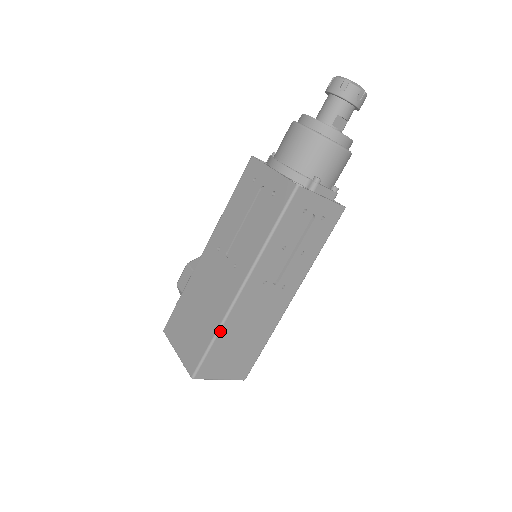
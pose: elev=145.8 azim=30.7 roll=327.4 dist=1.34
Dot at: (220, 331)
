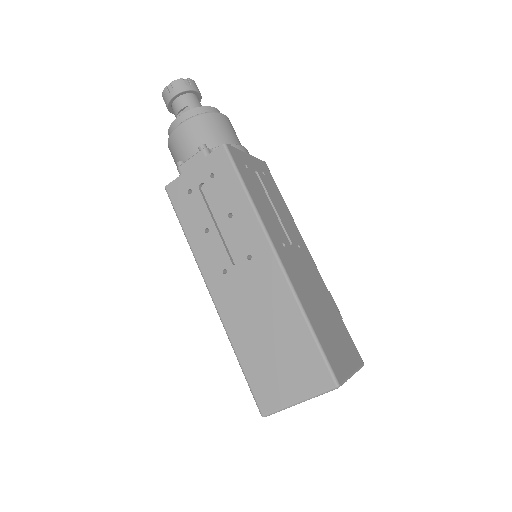
Dot at: (234, 348)
